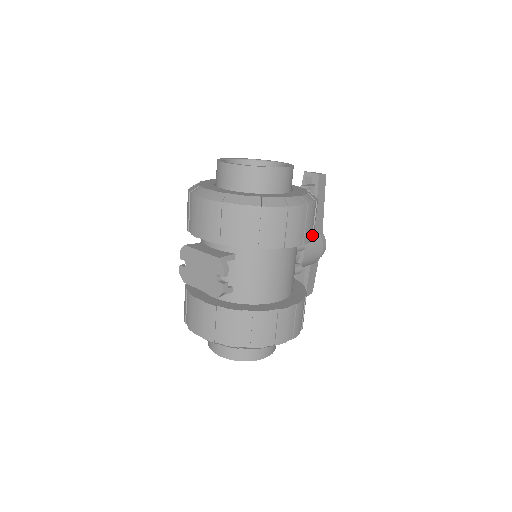
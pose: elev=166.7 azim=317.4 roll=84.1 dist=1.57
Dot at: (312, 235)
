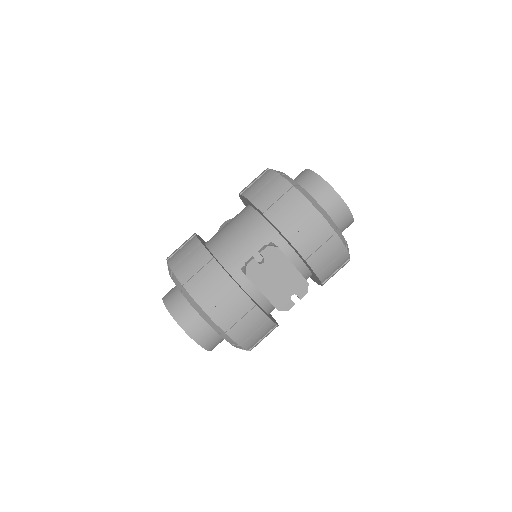
Dot at: occluded
